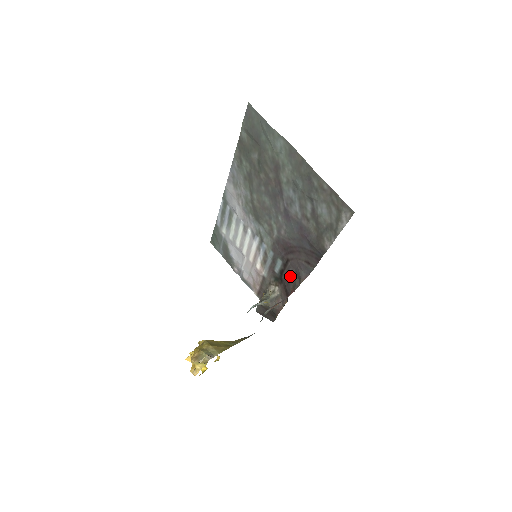
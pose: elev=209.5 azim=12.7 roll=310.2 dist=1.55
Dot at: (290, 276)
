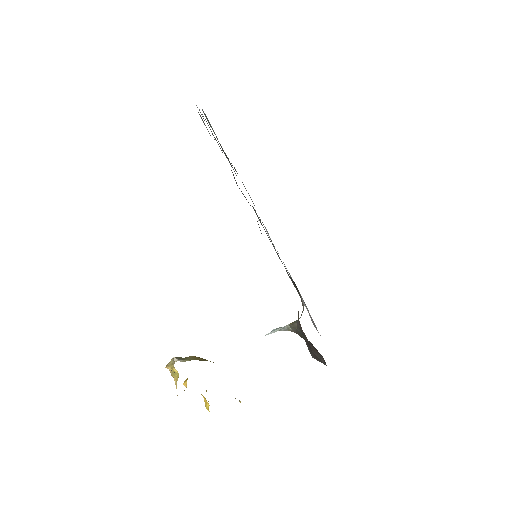
Dot at: occluded
